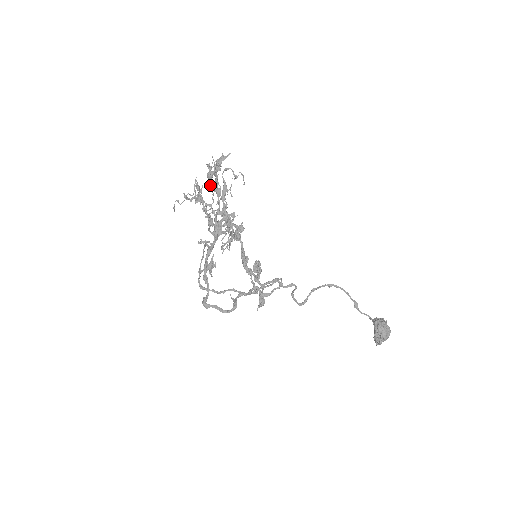
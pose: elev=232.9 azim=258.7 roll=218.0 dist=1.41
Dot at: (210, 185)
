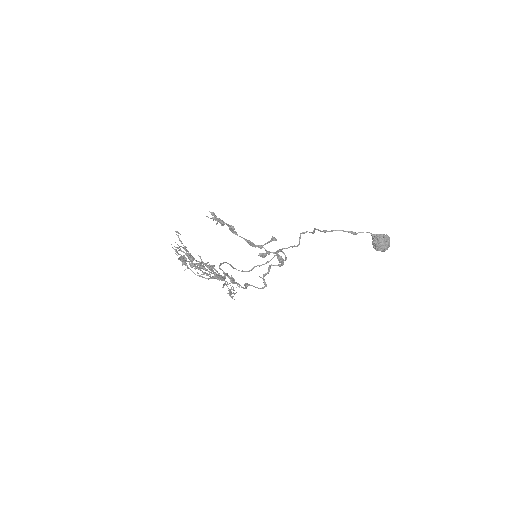
Dot at: (189, 263)
